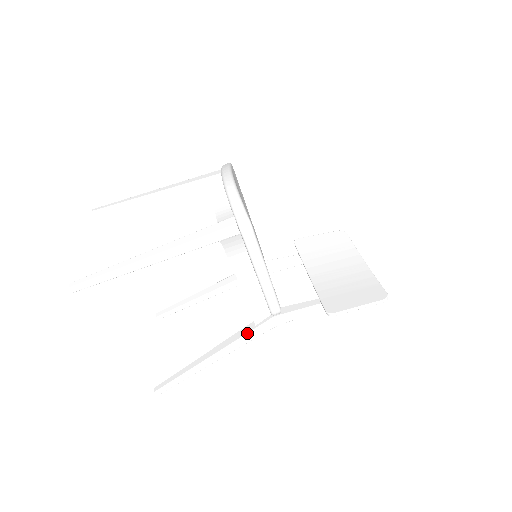
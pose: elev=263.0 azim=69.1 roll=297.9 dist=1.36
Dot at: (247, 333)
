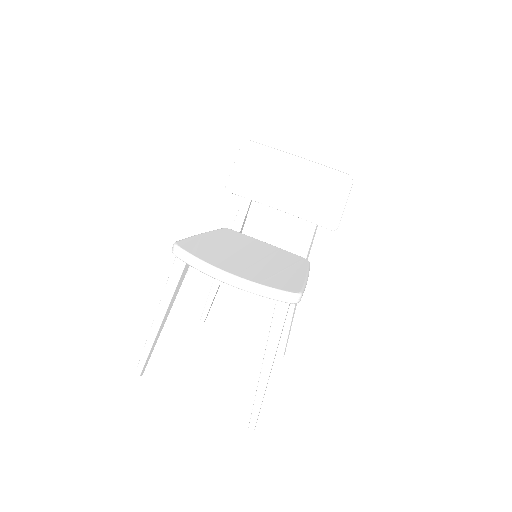
Dot at: occluded
